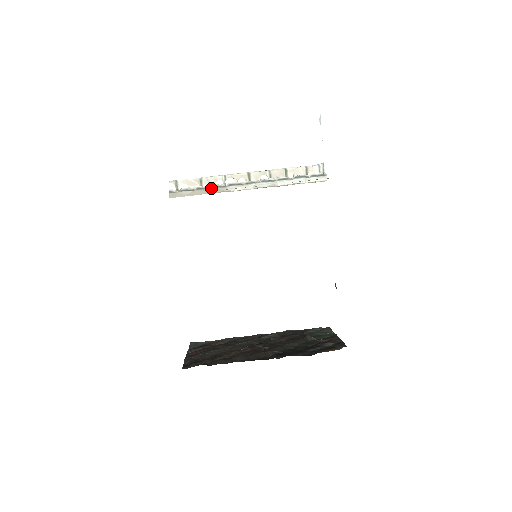
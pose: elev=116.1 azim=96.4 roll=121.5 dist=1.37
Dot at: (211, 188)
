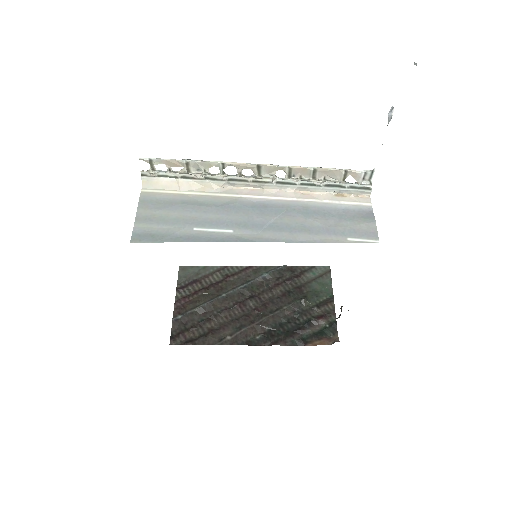
Dot at: (202, 179)
